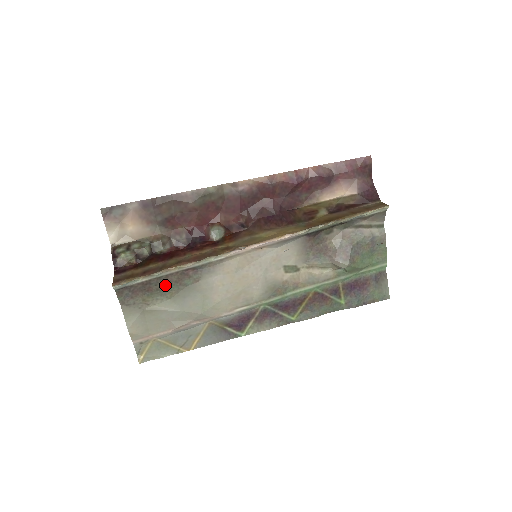
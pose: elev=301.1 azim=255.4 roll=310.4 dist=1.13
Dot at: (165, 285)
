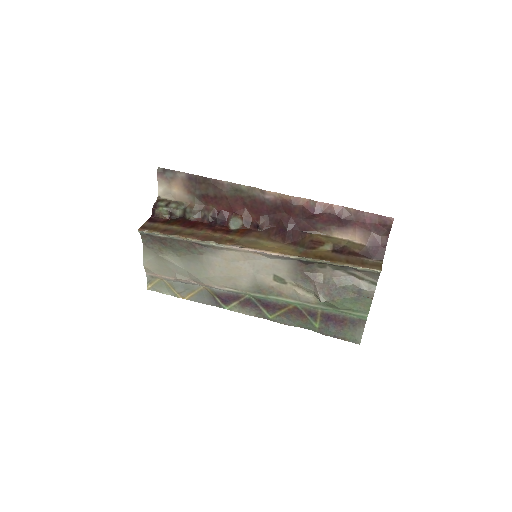
Dot at: (177, 246)
